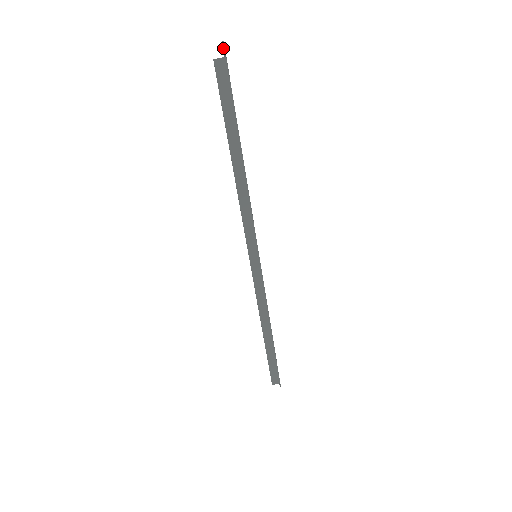
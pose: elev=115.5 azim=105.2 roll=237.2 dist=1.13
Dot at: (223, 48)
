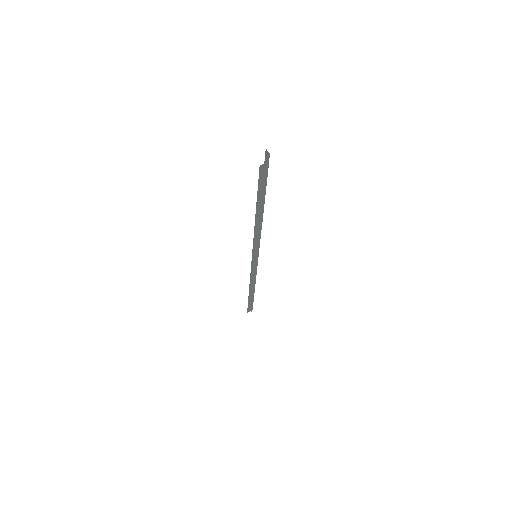
Dot at: (266, 154)
